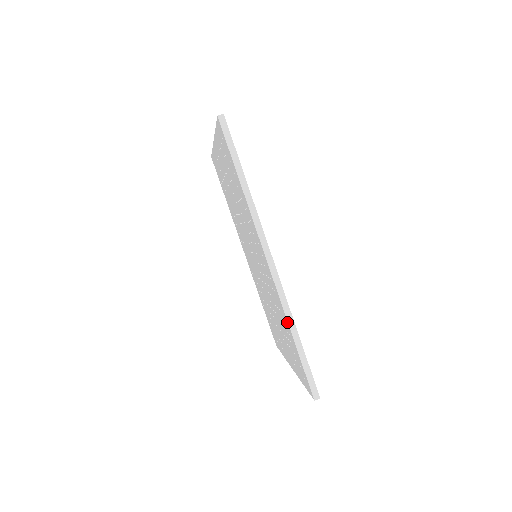
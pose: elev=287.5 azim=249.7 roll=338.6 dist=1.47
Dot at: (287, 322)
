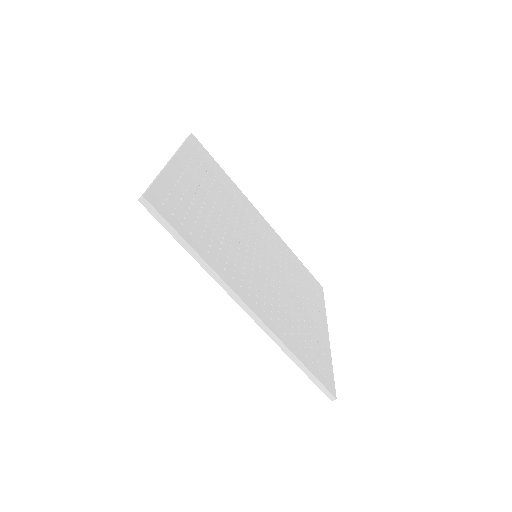
Dot at: (285, 352)
